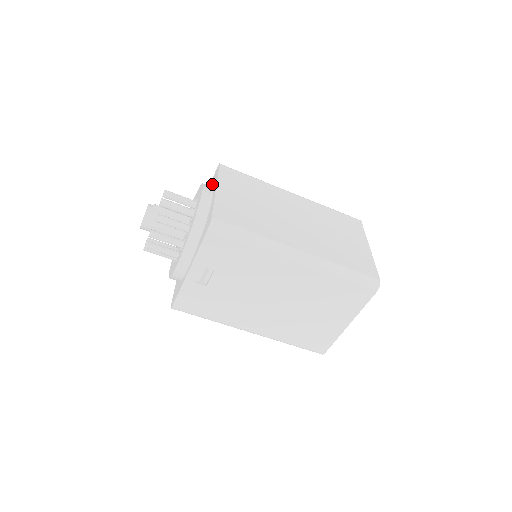
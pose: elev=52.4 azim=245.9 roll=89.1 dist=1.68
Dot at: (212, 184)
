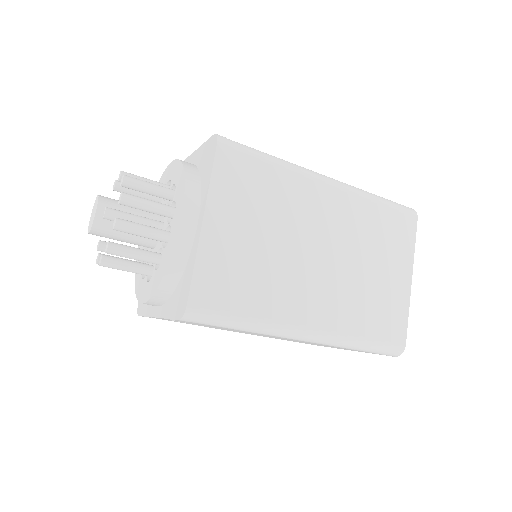
Dot at: (202, 170)
